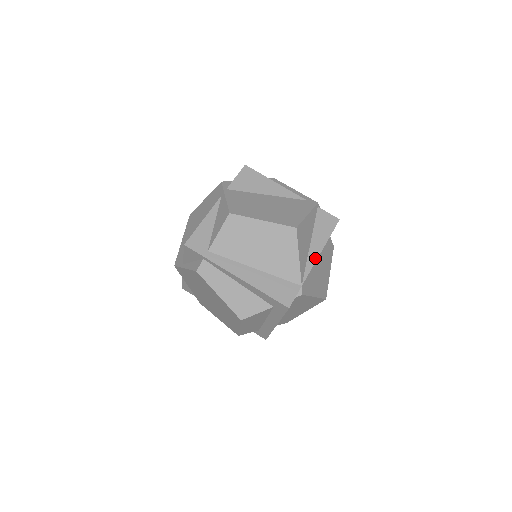
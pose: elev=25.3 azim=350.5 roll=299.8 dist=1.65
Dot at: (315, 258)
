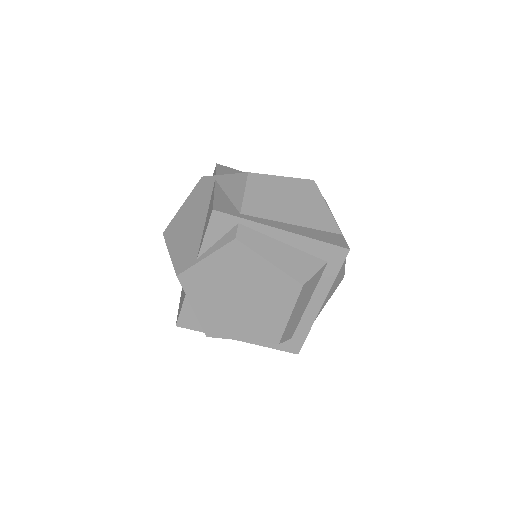
Dot at: occluded
